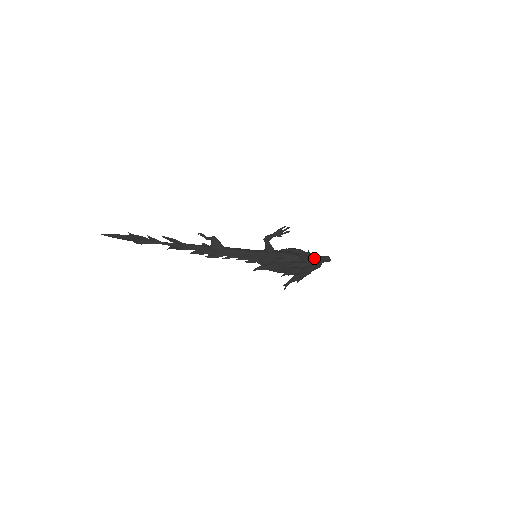
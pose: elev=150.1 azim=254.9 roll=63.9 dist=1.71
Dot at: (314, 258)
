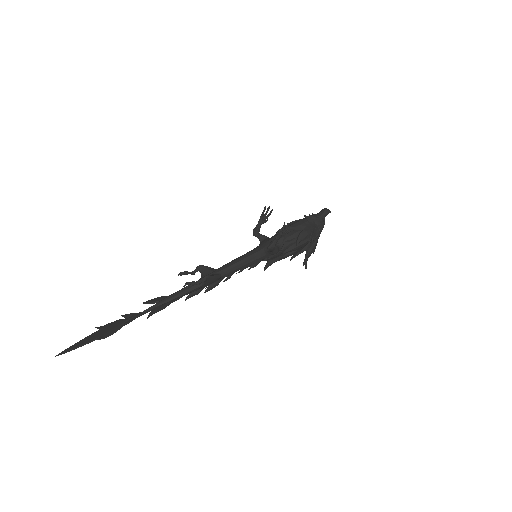
Dot at: (320, 227)
